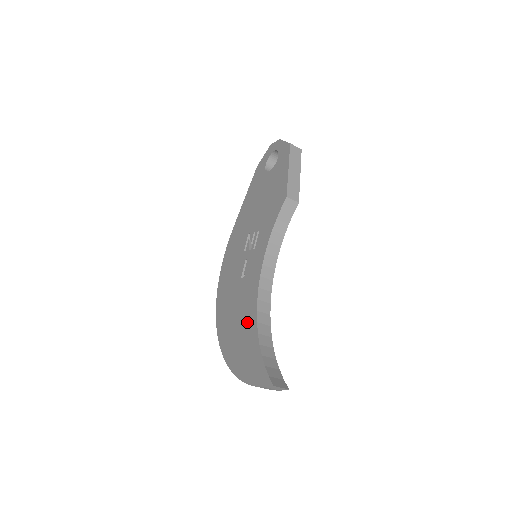
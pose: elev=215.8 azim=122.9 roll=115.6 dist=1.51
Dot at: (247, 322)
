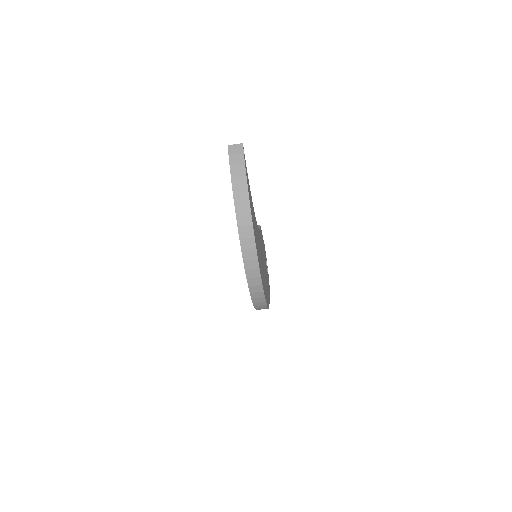
Dot at: occluded
